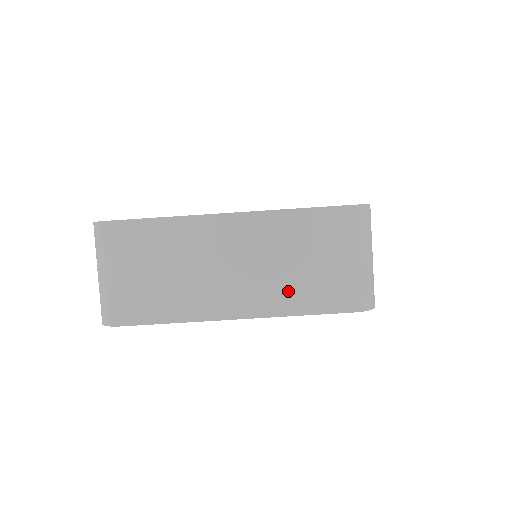
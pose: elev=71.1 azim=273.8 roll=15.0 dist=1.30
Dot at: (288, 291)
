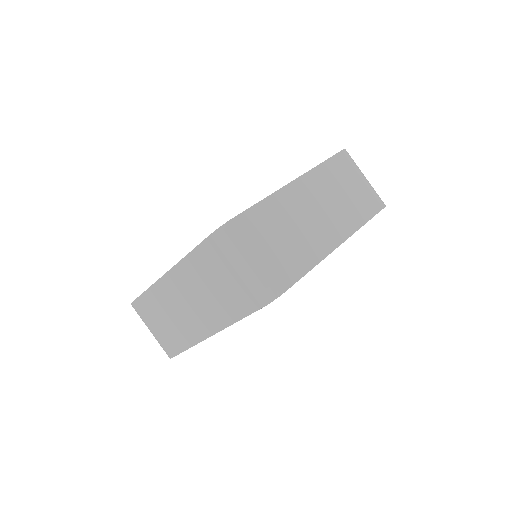
Dot at: (221, 308)
